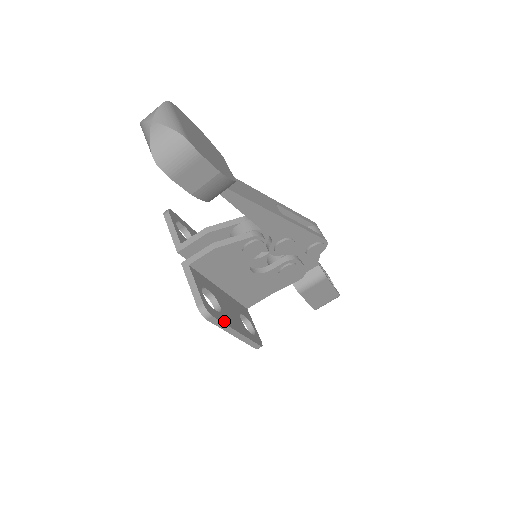
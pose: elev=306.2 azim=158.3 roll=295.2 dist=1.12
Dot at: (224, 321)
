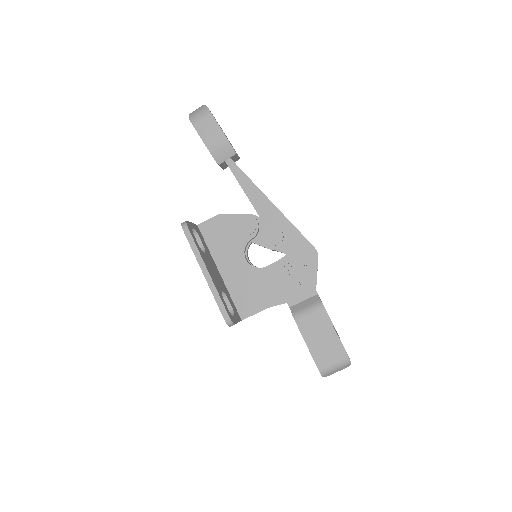
Dot at: (198, 248)
